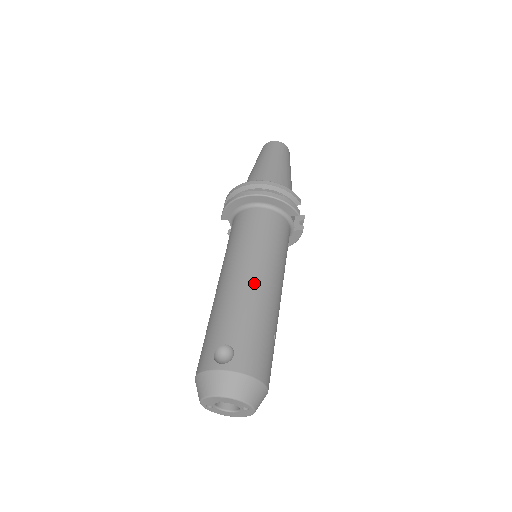
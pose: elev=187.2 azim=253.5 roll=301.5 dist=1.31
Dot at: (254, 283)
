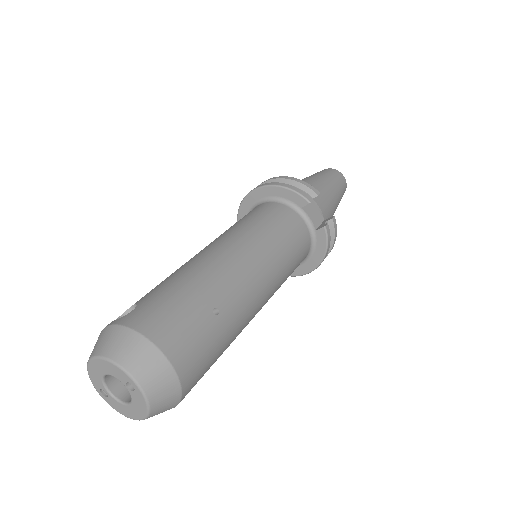
Dot at: (209, 253)
